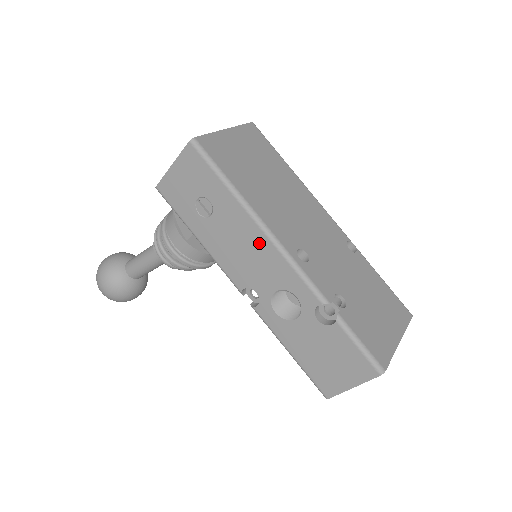
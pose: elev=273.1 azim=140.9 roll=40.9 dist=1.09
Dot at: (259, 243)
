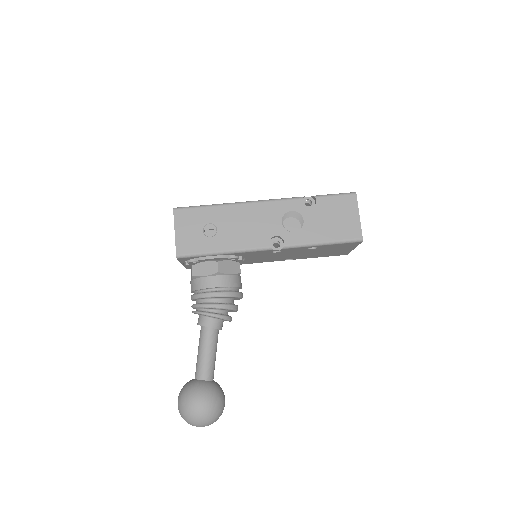
Dot at: (250, 211)
